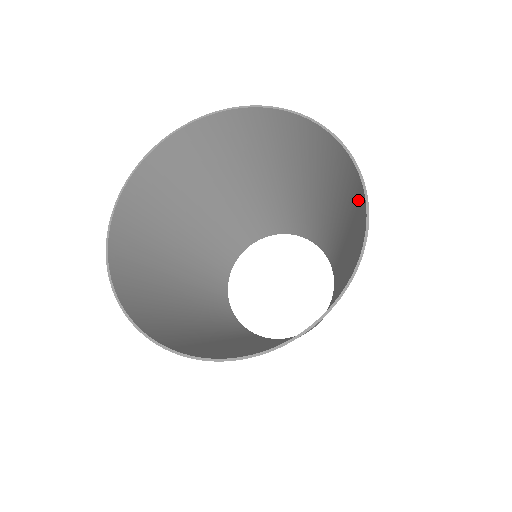
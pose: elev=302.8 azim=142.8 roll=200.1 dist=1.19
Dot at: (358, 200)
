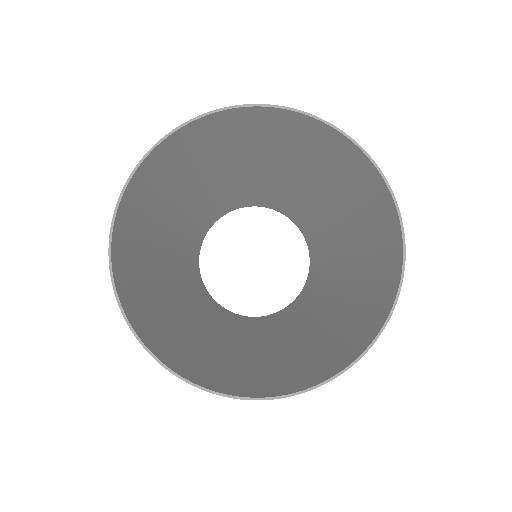
Dot at: (332, 145)
